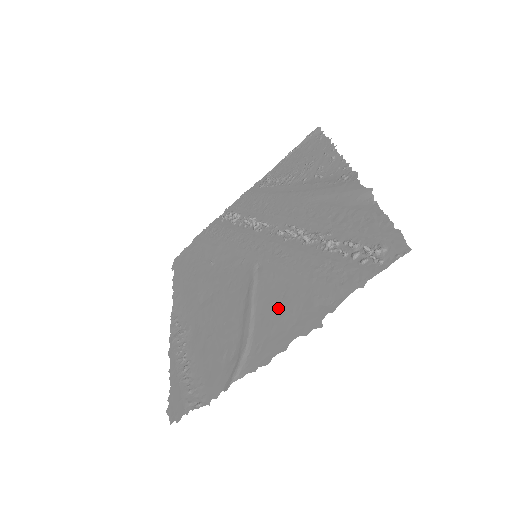
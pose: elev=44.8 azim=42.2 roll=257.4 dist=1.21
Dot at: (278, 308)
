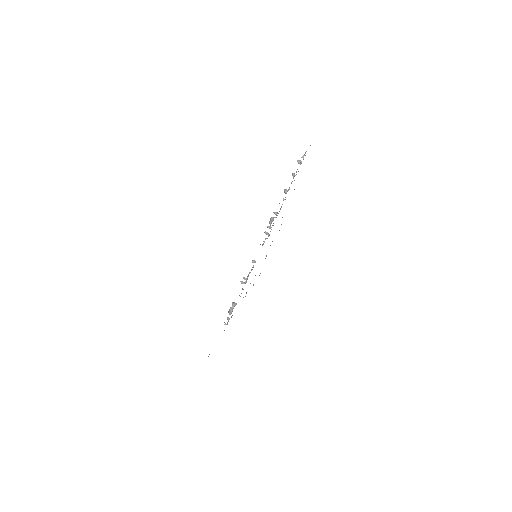
Dot at: occluded
